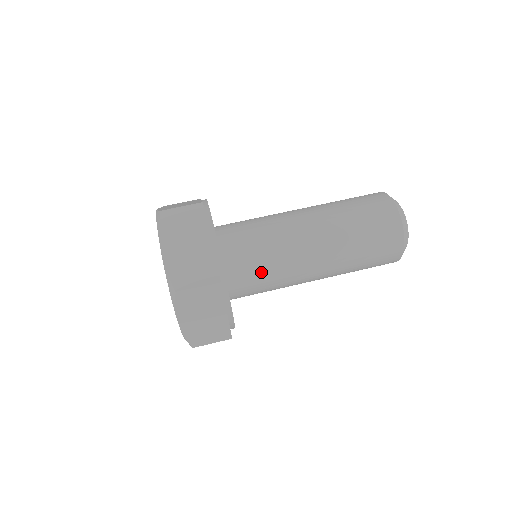
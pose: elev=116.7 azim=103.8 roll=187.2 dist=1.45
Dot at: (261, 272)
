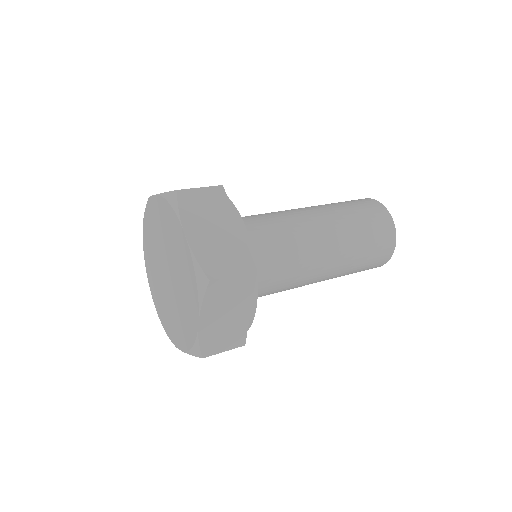
Dot at: (276, 268)
